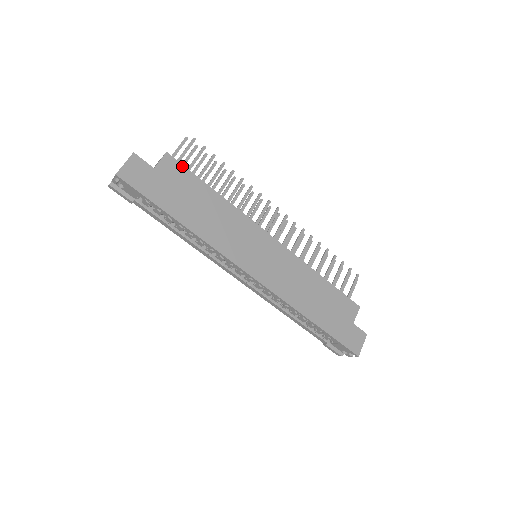
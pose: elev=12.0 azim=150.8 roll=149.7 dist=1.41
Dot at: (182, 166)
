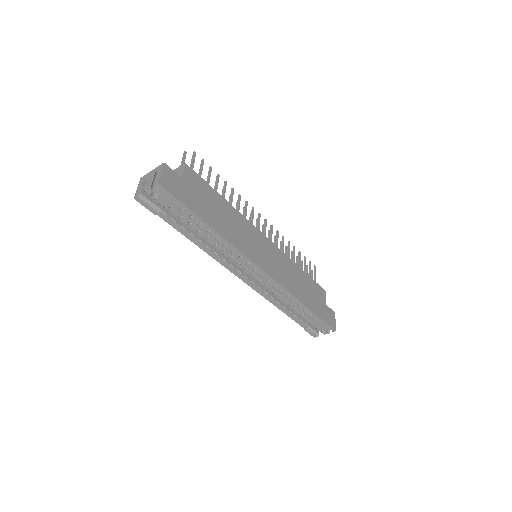
Dot at: (198, 176)
